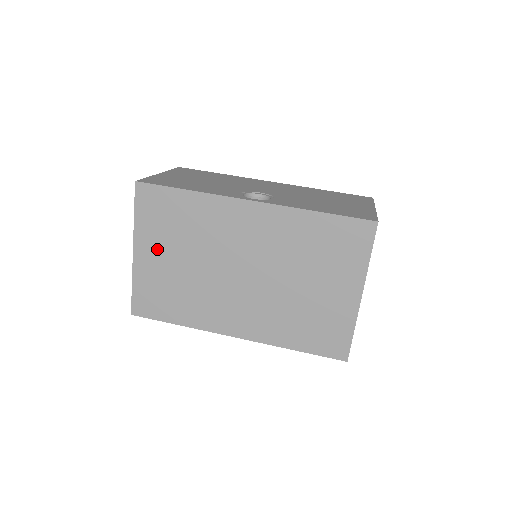
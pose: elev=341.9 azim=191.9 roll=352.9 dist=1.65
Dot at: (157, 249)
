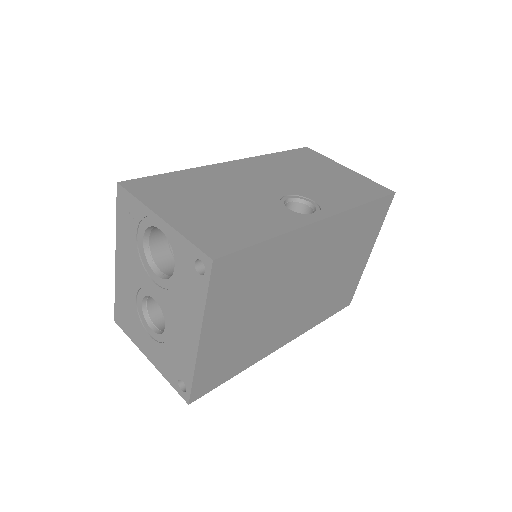
Dot at: (228, 320)
